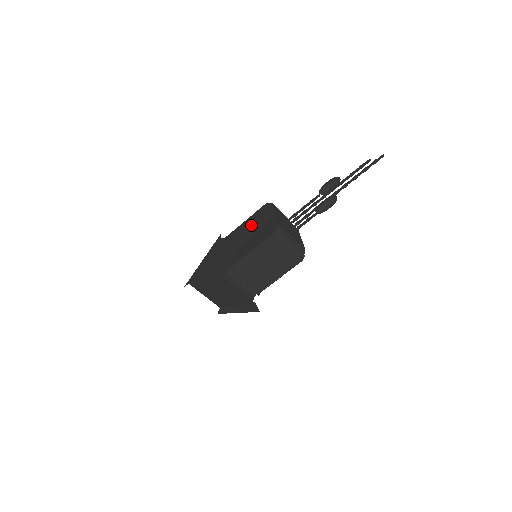
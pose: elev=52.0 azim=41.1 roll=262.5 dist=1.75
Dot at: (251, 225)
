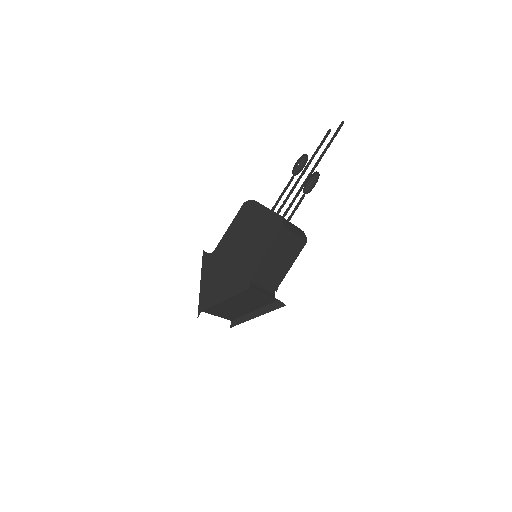
Dot at: (243, 228)
